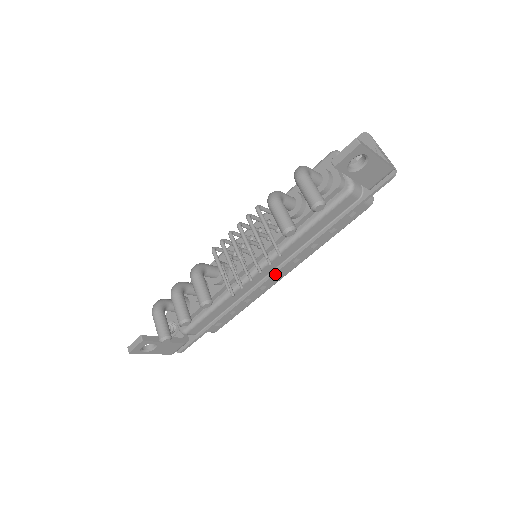
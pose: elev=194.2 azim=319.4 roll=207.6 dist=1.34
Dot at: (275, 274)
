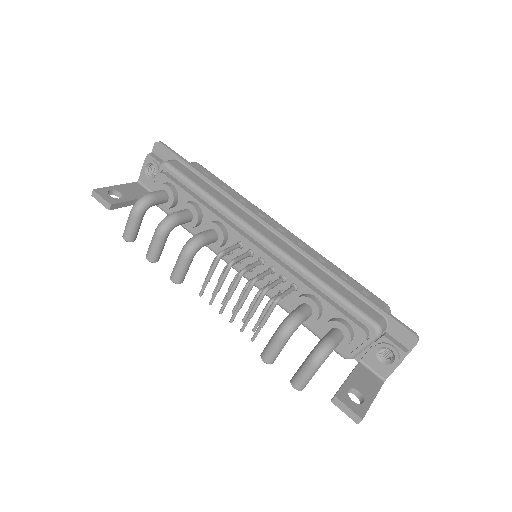
Dot at: occluded
